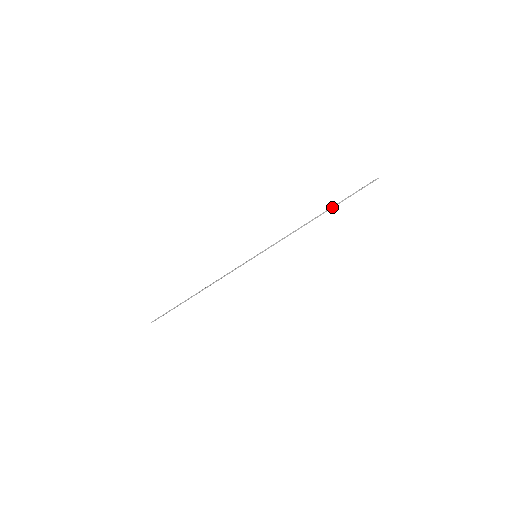
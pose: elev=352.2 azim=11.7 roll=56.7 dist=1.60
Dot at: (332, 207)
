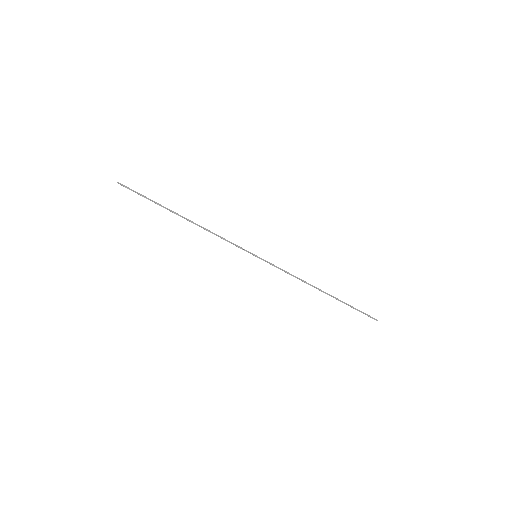
Dot at: (336, 298)
